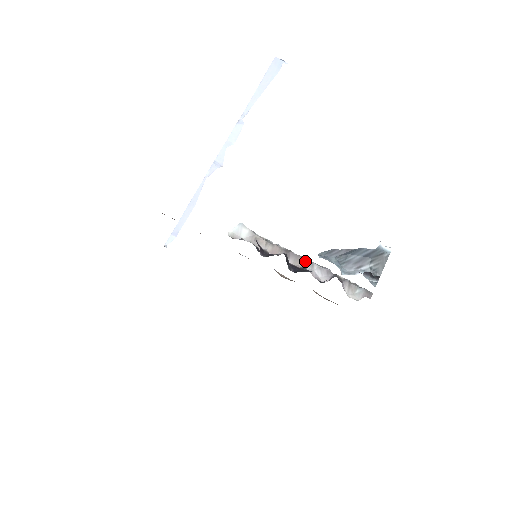
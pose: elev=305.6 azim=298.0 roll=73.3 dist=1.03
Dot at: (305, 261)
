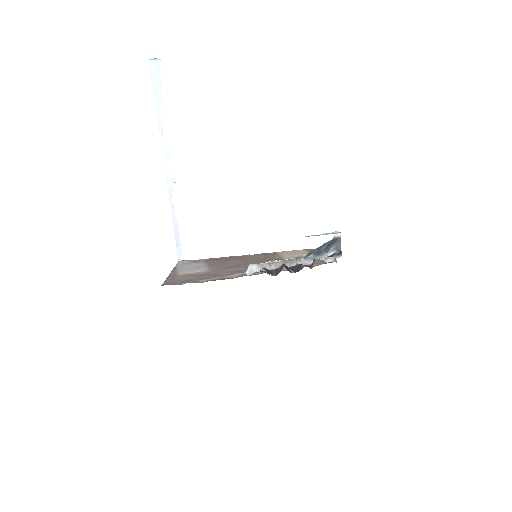
Dot at: (295, 260)
